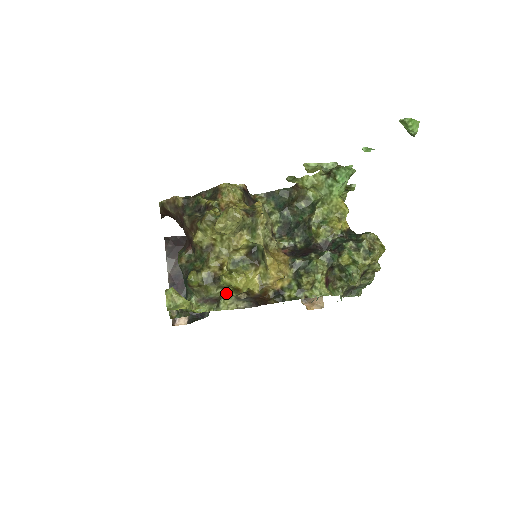
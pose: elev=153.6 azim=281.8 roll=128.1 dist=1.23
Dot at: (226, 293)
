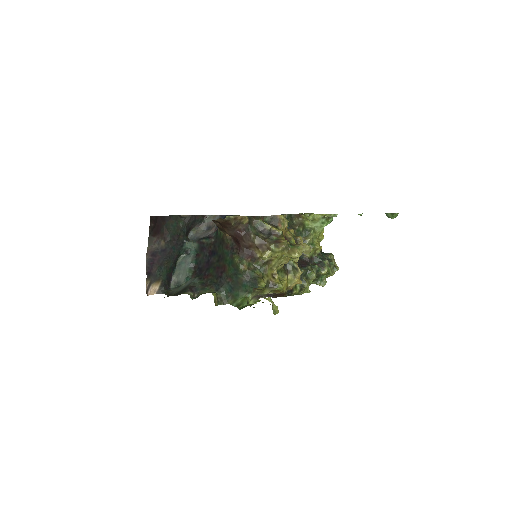
Dot at: (269, 292)
